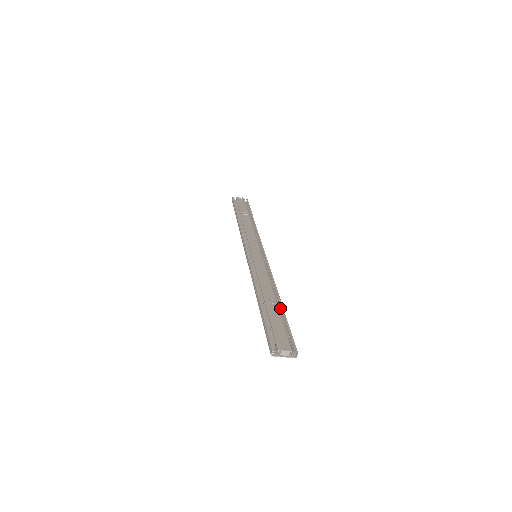
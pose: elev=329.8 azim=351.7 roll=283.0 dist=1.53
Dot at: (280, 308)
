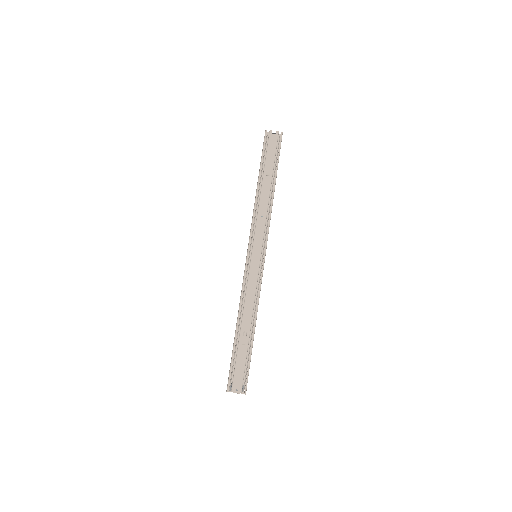
Dot at: (250, 341)
